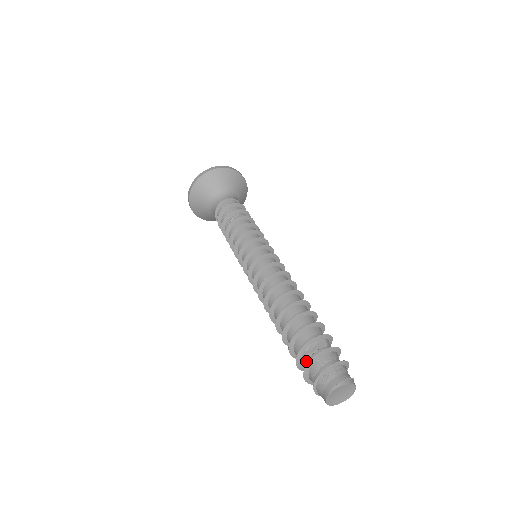
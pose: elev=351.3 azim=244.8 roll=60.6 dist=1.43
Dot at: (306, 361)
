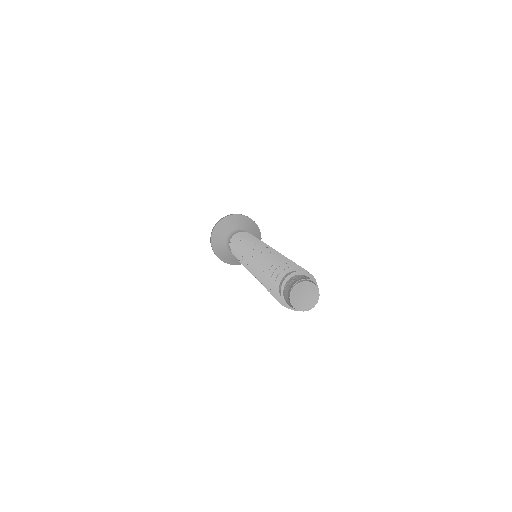
Dot at: occluded
